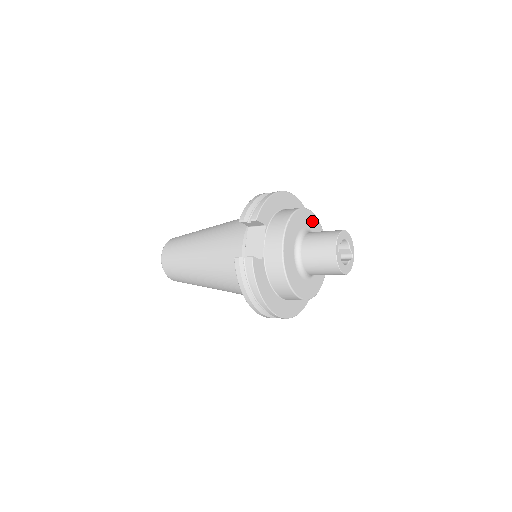
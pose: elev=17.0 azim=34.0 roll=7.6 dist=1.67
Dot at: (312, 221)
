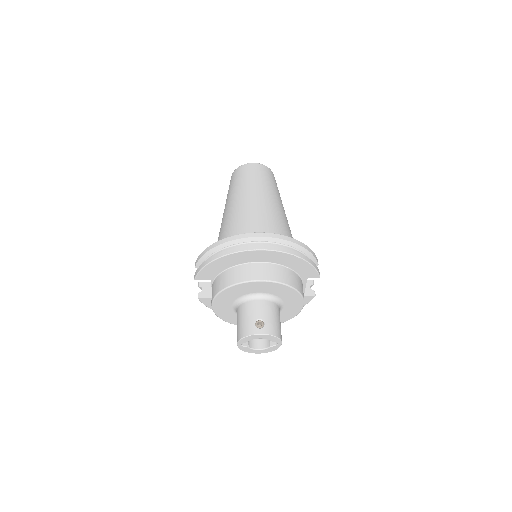
Dot at: (264, 286)
